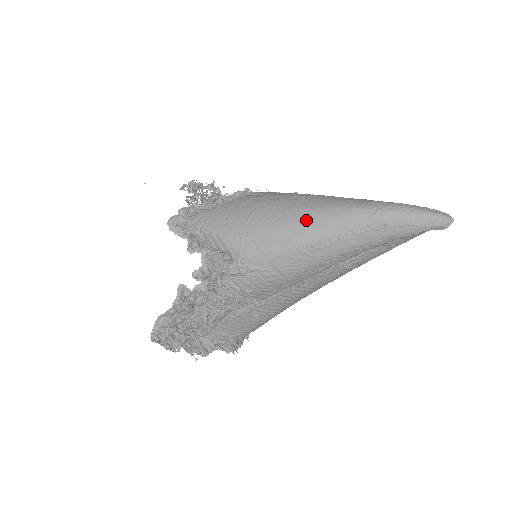
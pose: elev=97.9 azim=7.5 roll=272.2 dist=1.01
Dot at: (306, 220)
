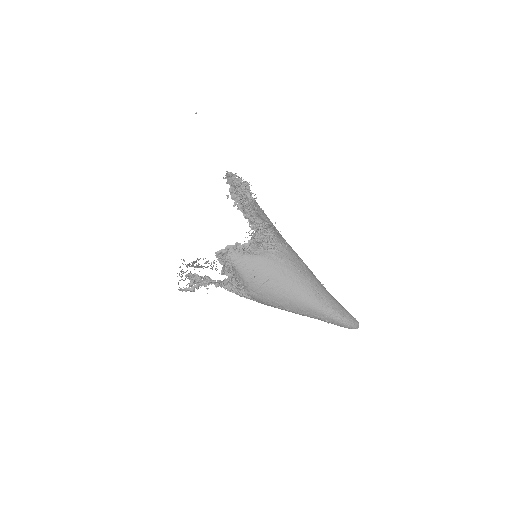
Dot at: (294, 302)
